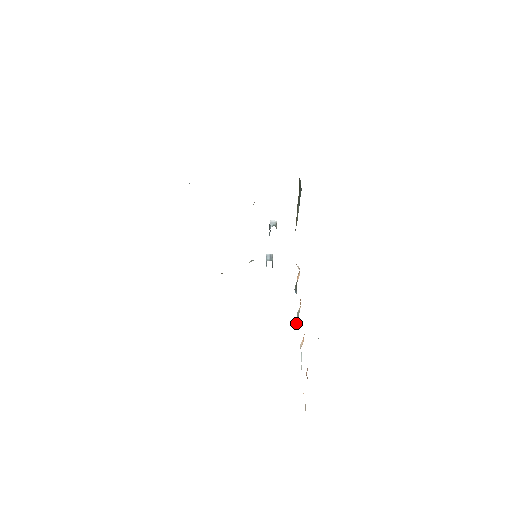
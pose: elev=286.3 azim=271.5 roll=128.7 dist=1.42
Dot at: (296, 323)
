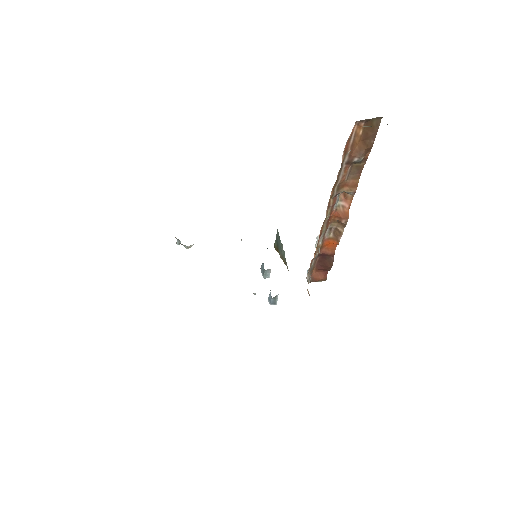
Dot at: occluded
